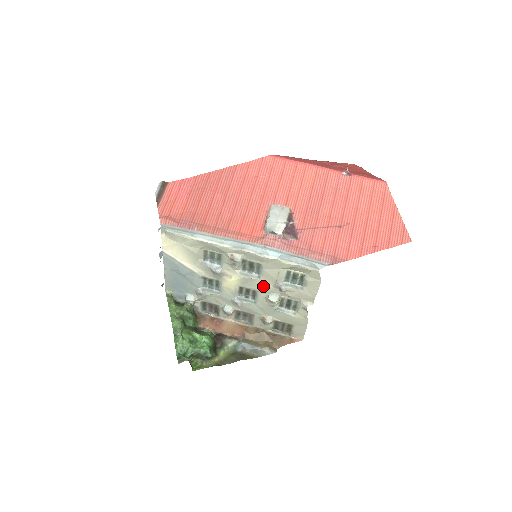
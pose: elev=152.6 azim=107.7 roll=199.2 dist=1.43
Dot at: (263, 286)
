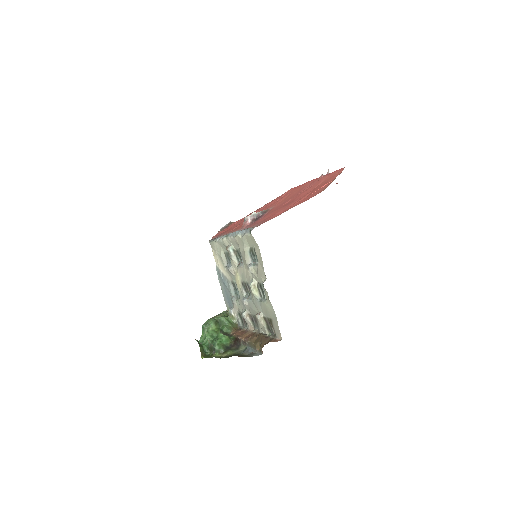
Dot at: (247, 274)
